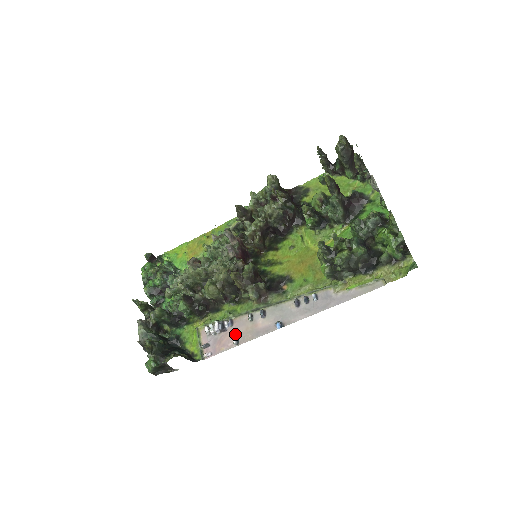
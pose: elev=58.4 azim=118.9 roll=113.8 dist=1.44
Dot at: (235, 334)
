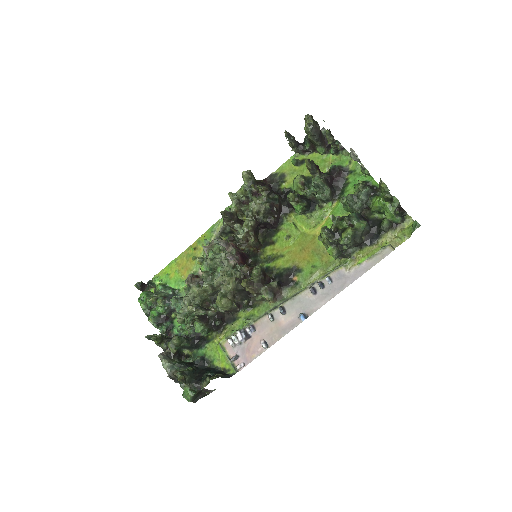
Dot at: (261, 338)
